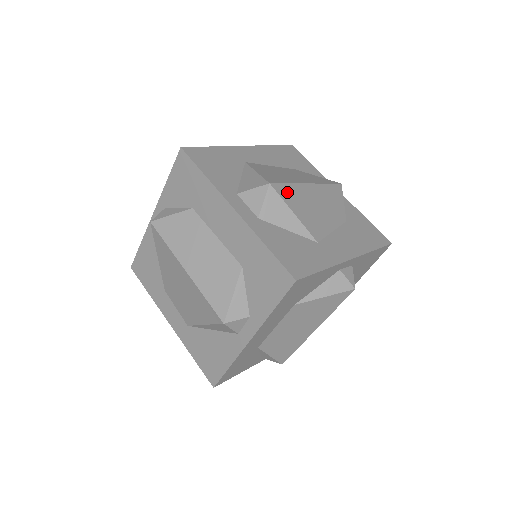
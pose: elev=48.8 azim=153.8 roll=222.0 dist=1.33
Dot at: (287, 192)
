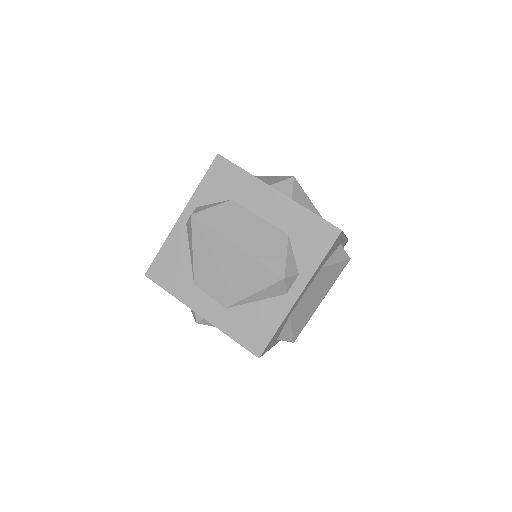
Dot at: occluded
